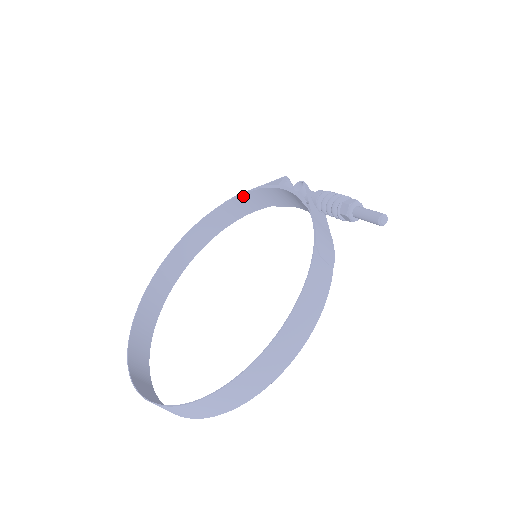
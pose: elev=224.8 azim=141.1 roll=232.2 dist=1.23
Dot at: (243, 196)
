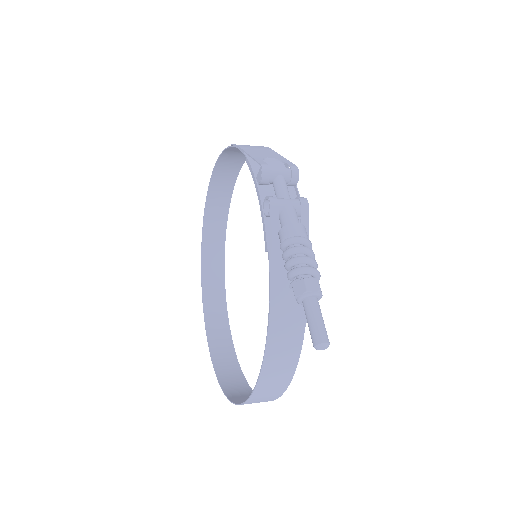
Dot at: occluded
